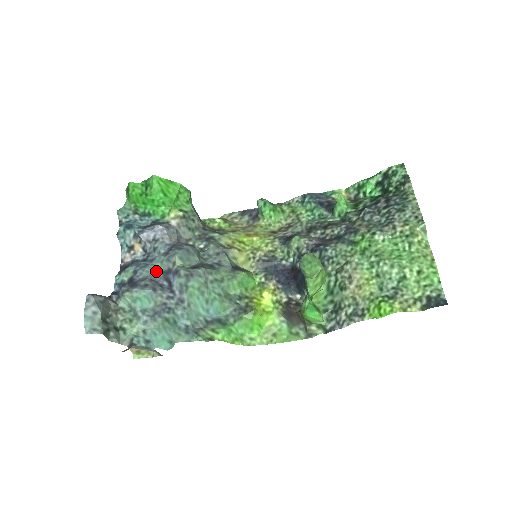
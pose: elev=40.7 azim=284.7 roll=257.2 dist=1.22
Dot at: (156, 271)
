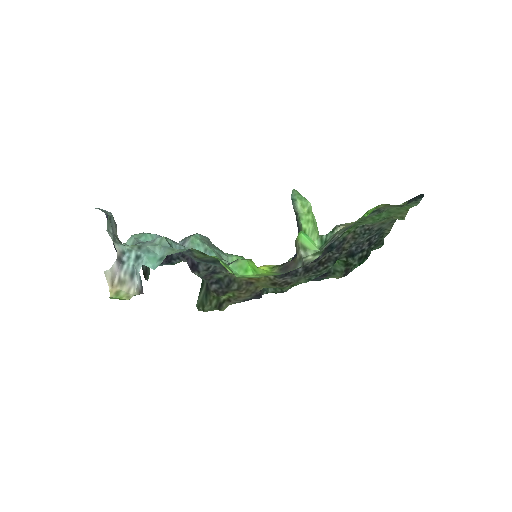
Dot at: occluded
